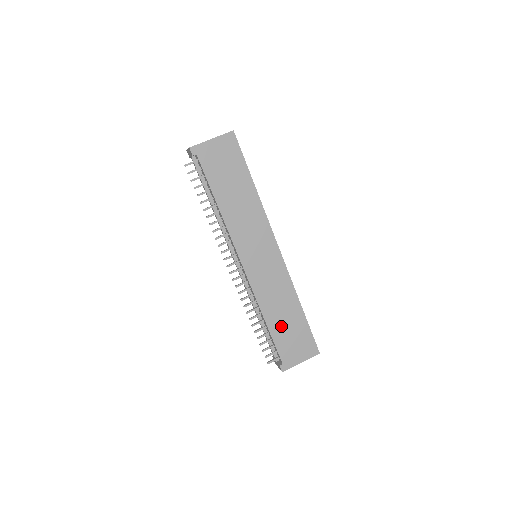
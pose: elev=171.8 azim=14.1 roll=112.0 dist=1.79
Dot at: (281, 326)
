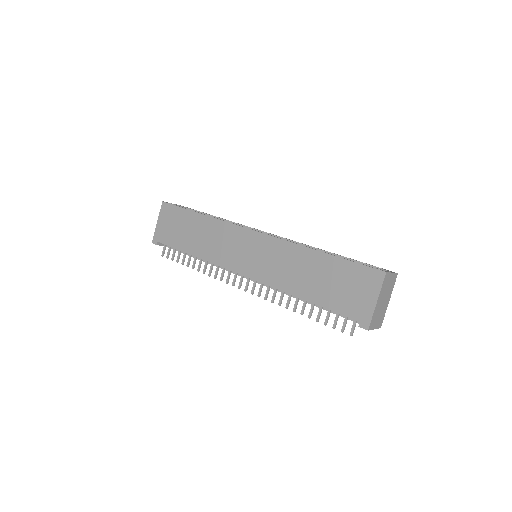
Dot at: (319, 288)
